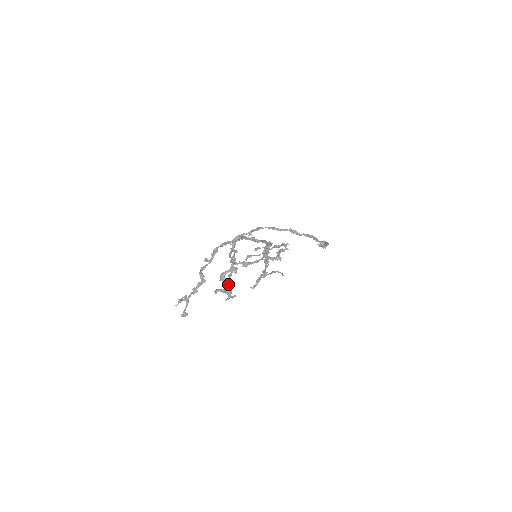
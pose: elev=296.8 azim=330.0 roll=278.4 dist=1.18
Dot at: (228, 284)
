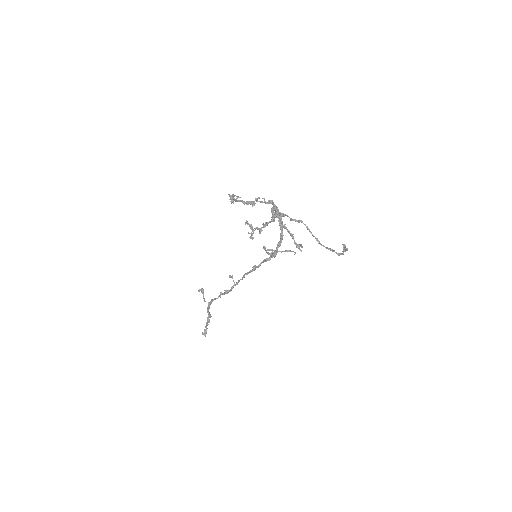
Dot at: occluded
